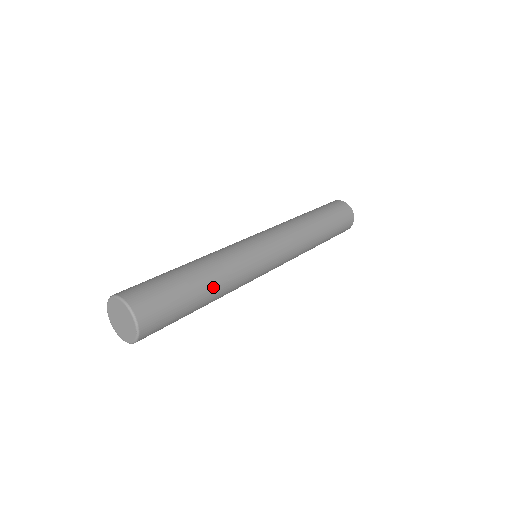
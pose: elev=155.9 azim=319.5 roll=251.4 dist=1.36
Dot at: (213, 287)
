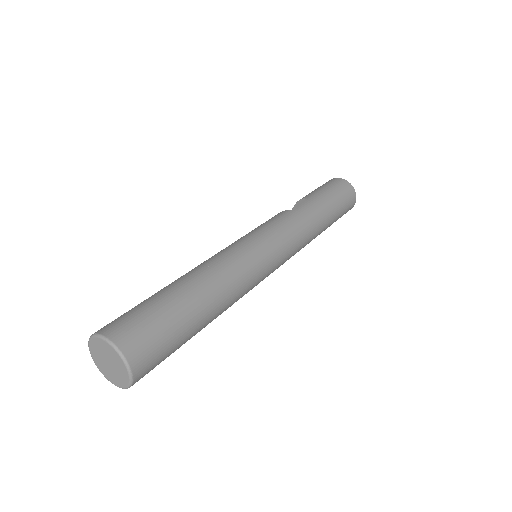
Dot at: (215, 315)
